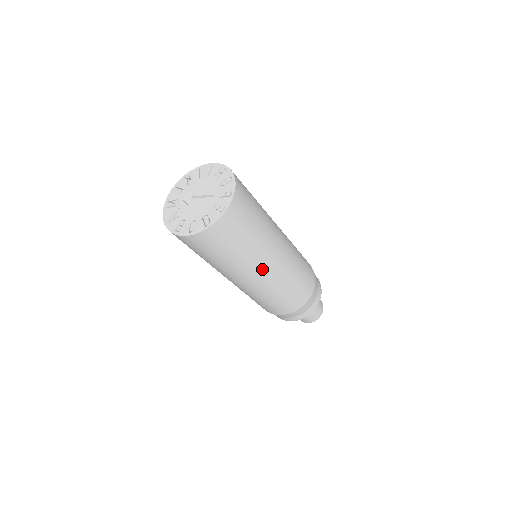
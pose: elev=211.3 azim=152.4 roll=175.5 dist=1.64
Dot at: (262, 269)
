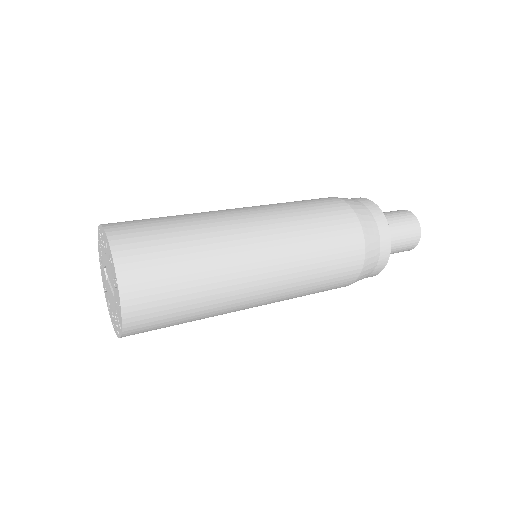
Dot at: (241, 309)
